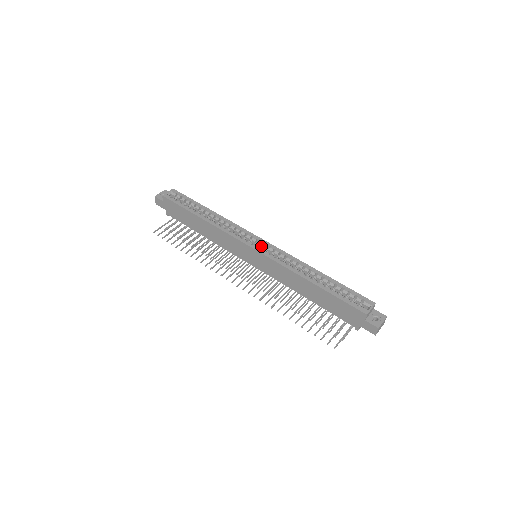
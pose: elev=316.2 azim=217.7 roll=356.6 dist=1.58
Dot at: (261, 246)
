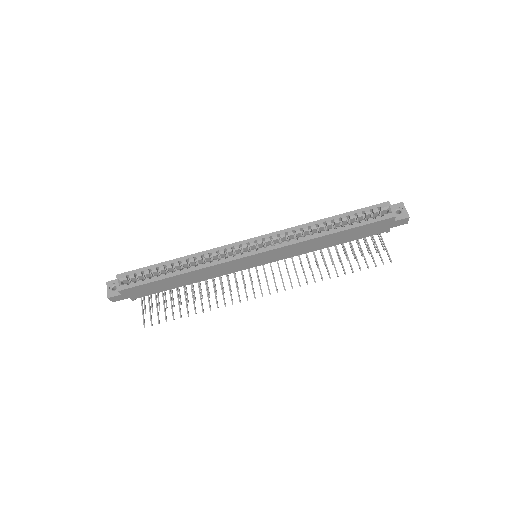
Dot at: (255, 245)
